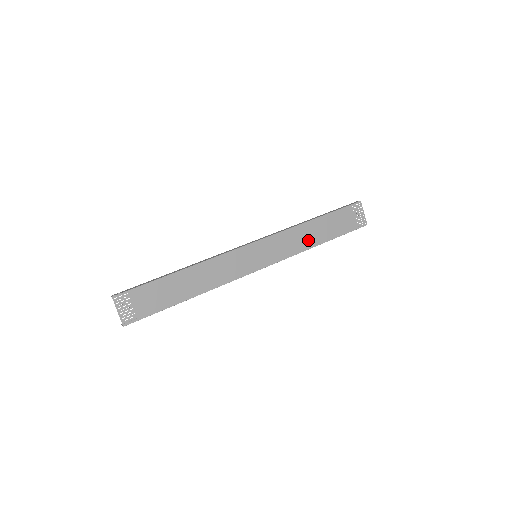
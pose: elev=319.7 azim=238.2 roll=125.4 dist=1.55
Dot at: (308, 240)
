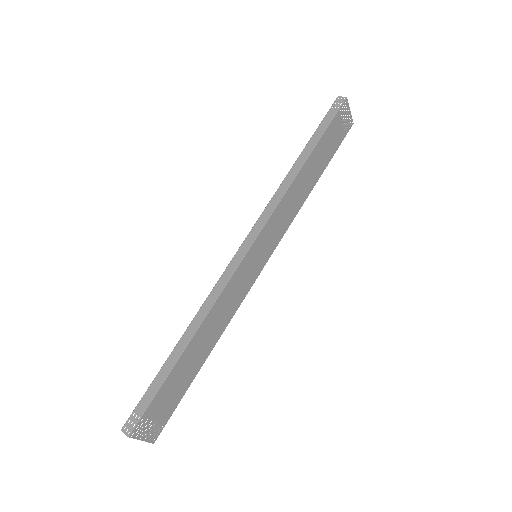
Dot at: (302, 193)
